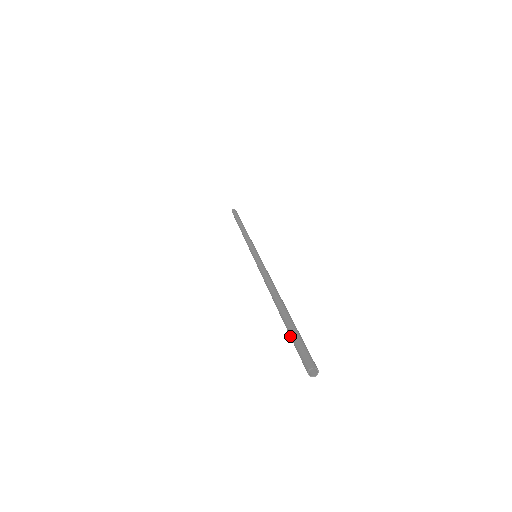
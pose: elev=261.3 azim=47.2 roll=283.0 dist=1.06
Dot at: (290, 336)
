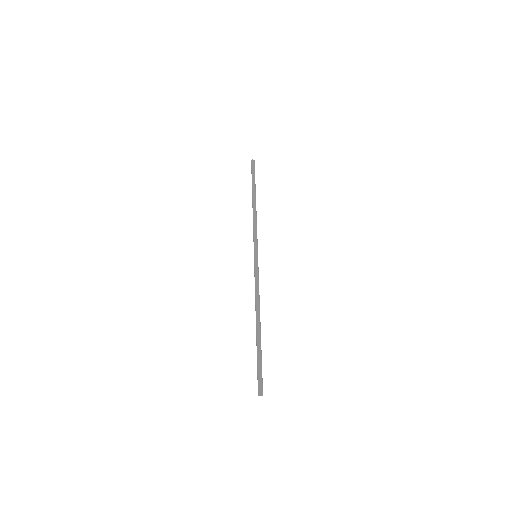
Dot at: (257, 361)
